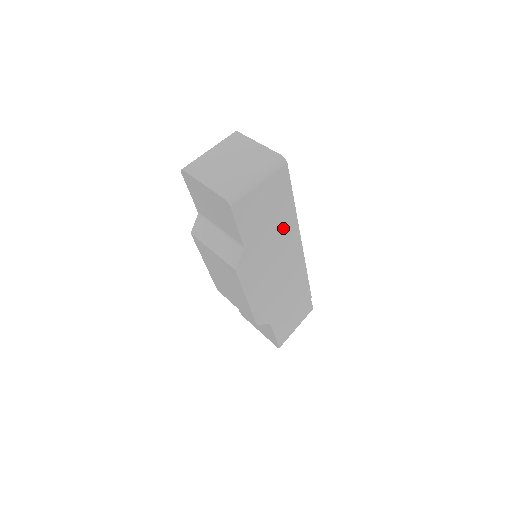
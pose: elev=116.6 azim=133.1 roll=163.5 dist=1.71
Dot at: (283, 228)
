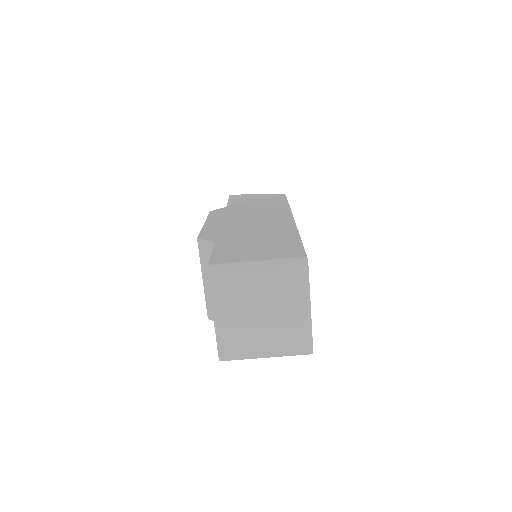
Dot at: occluded
